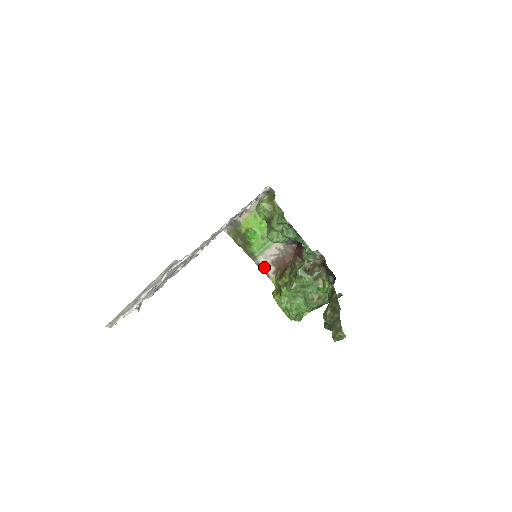
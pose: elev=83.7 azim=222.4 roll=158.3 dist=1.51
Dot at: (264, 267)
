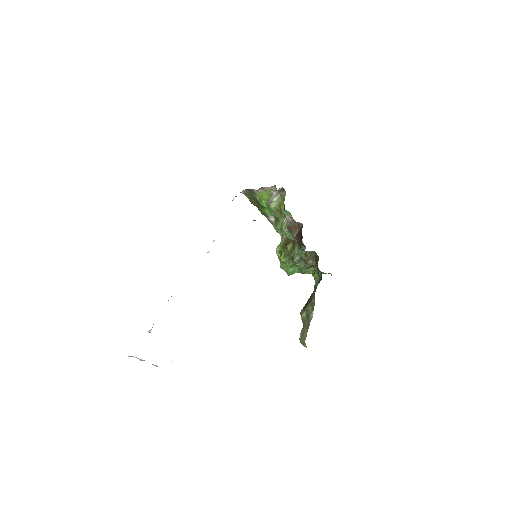
Dot at: occluded
